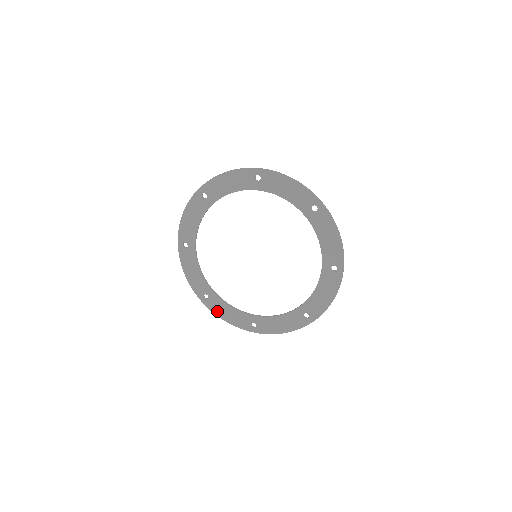
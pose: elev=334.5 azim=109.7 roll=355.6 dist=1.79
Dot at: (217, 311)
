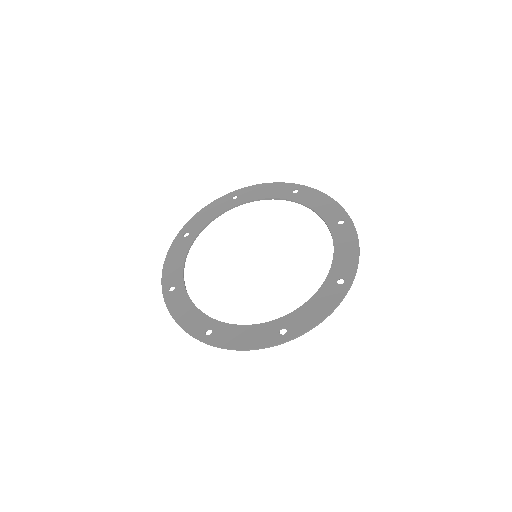
Dot at: (173, 307)
